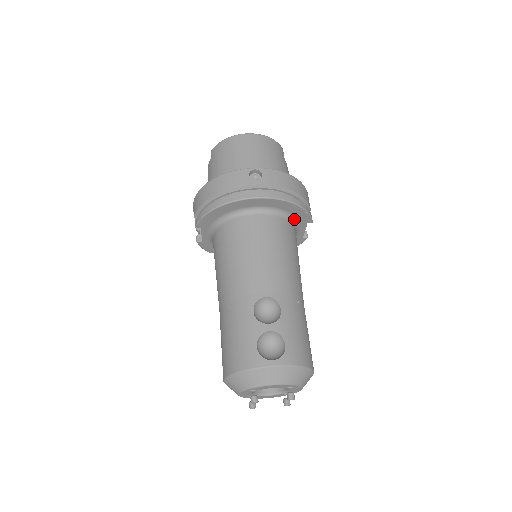
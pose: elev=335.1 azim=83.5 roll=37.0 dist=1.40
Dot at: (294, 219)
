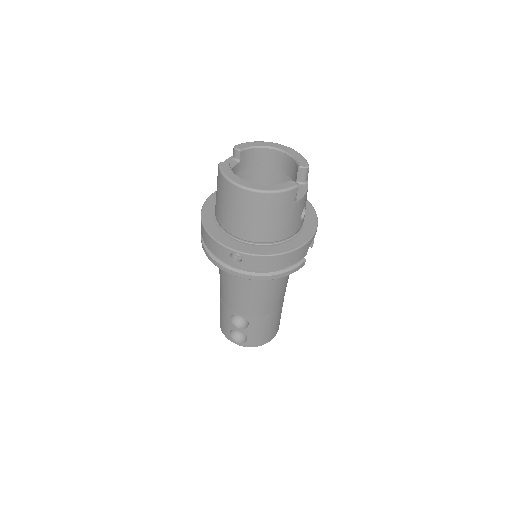
Dot at: occluded
